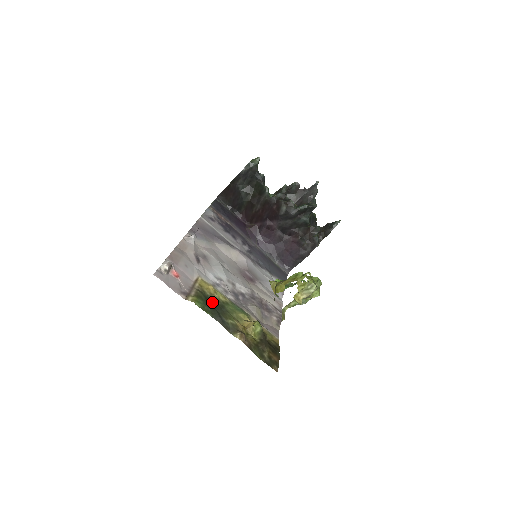
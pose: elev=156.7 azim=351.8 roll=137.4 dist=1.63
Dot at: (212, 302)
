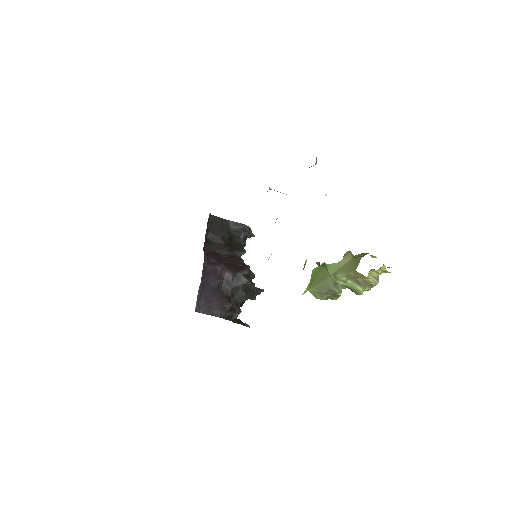
Dot at: occluded
